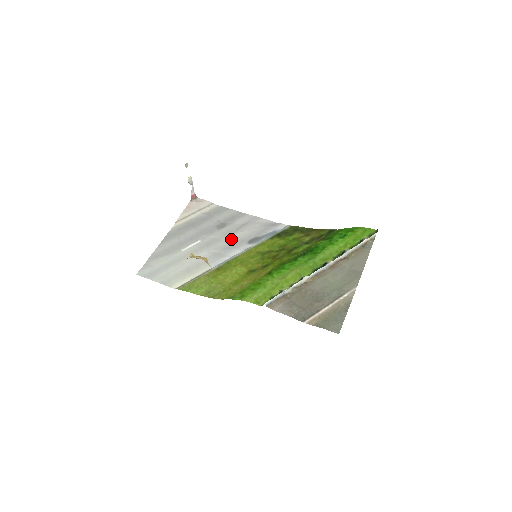
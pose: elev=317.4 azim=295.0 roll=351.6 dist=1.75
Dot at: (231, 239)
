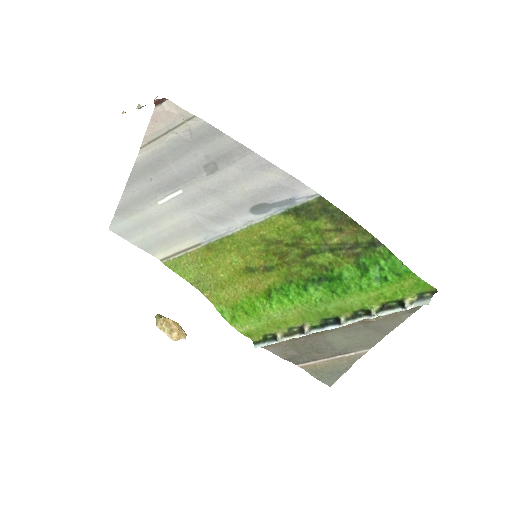
Dot at: (226, 200)
